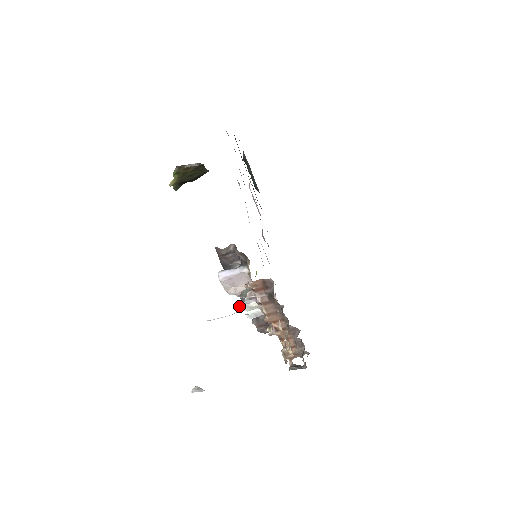
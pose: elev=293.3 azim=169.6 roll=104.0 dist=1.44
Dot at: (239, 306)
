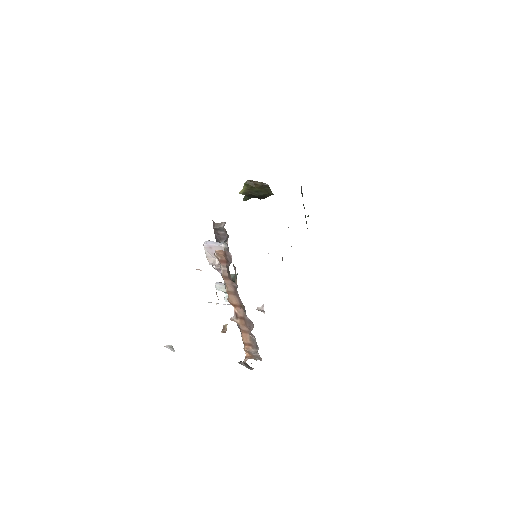
Dot at: (219, 283)
